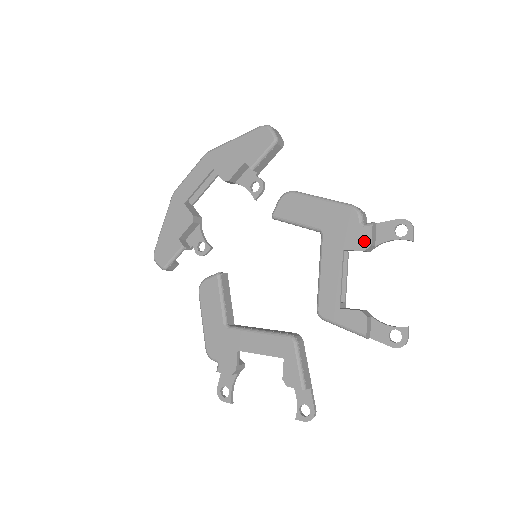
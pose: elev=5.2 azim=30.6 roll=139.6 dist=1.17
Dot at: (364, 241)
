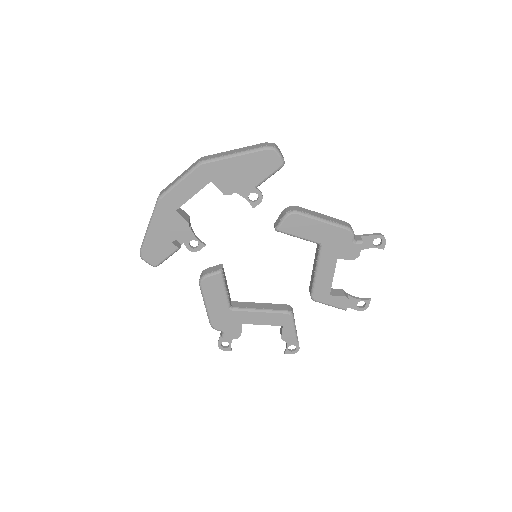
Dot at: (354, 254)
